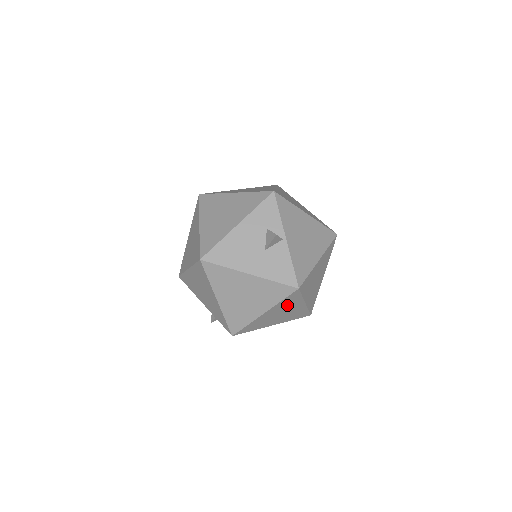
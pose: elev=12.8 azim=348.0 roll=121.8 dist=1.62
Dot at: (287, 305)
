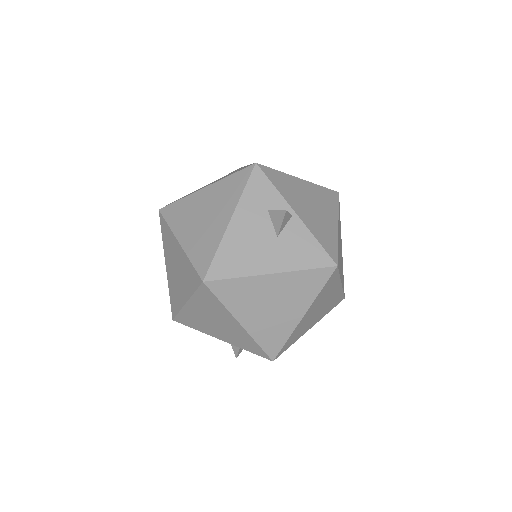
Dot at: (325, 294)
